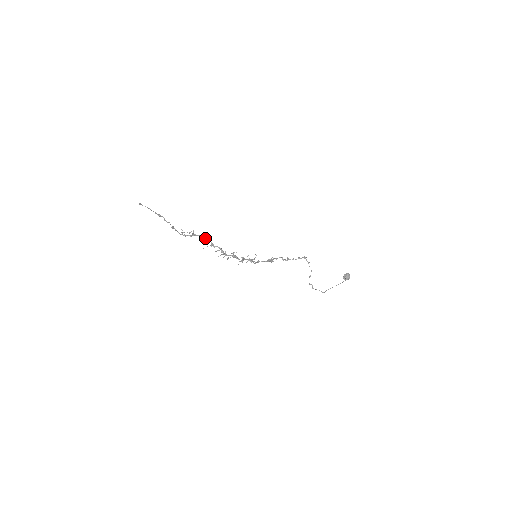
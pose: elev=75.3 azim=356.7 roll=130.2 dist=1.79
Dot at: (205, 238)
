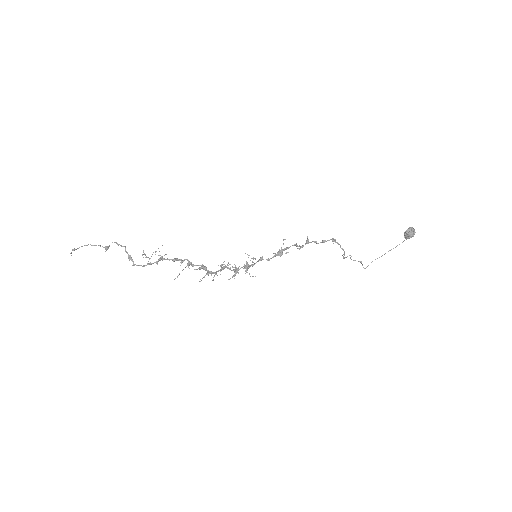
Dot at: (176, 260)
